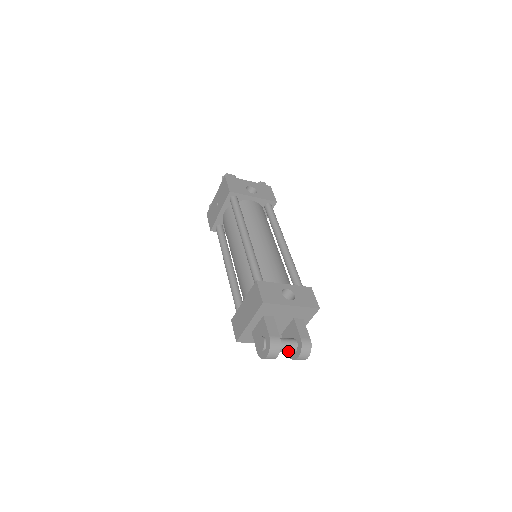
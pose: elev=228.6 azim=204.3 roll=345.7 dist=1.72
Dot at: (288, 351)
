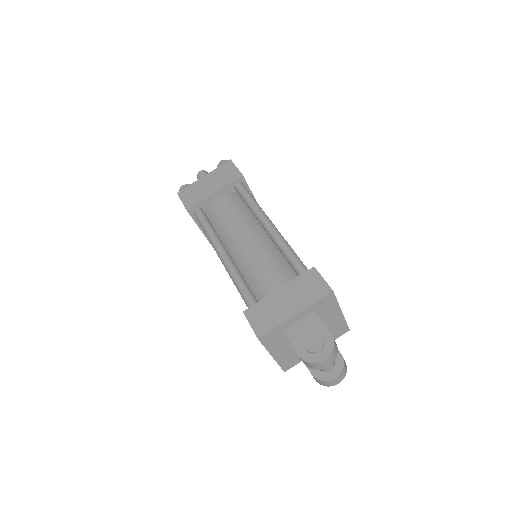
Dot at: (328, 366)
